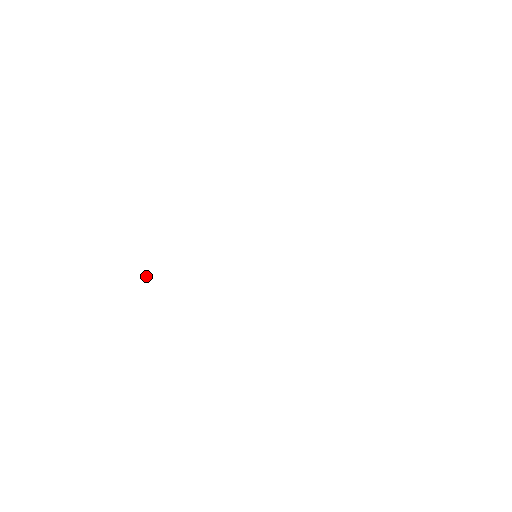
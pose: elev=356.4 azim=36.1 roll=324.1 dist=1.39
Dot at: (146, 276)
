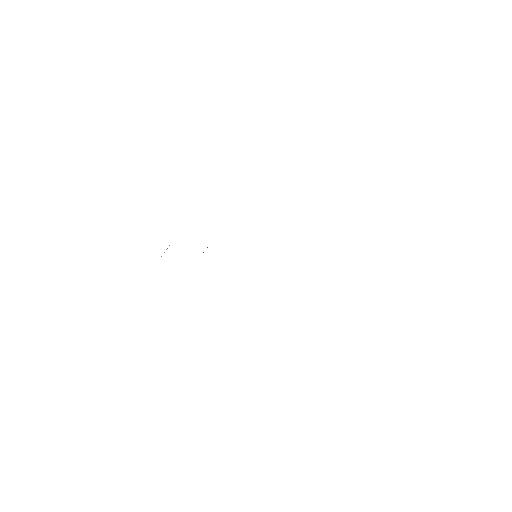
Dot at: occluded
